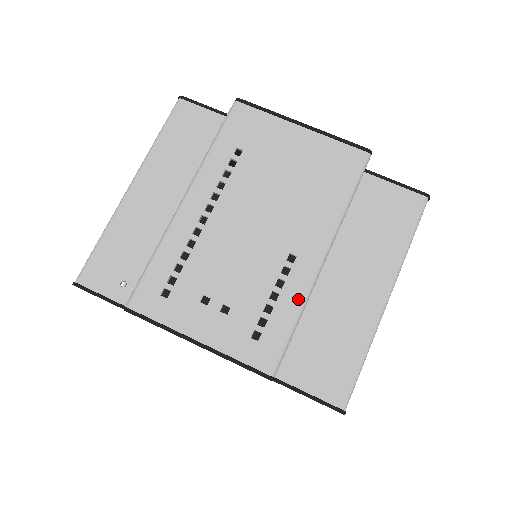
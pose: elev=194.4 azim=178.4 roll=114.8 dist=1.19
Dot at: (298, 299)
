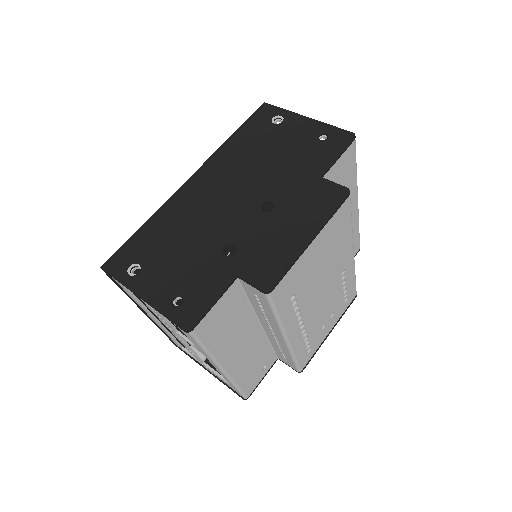
Dot at: (353, 273)
